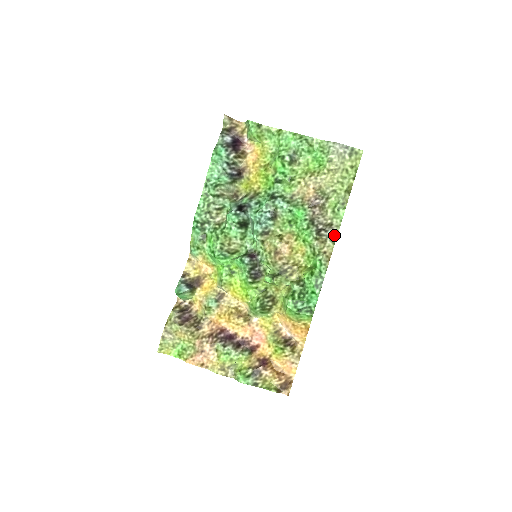
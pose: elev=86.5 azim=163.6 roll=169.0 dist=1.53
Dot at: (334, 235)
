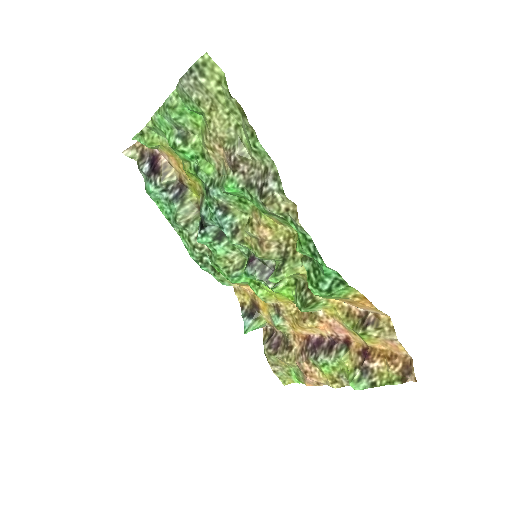
Dot at: (277, 181)
